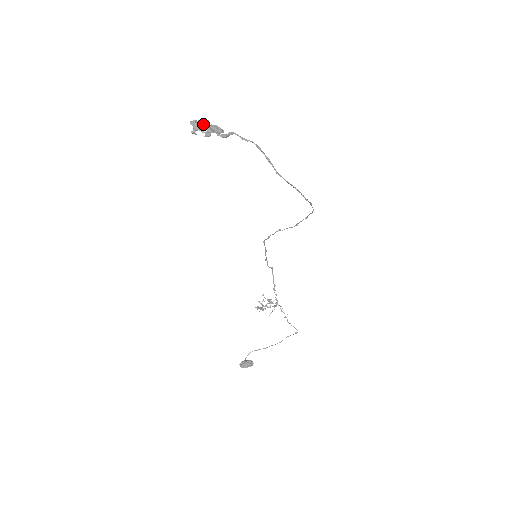
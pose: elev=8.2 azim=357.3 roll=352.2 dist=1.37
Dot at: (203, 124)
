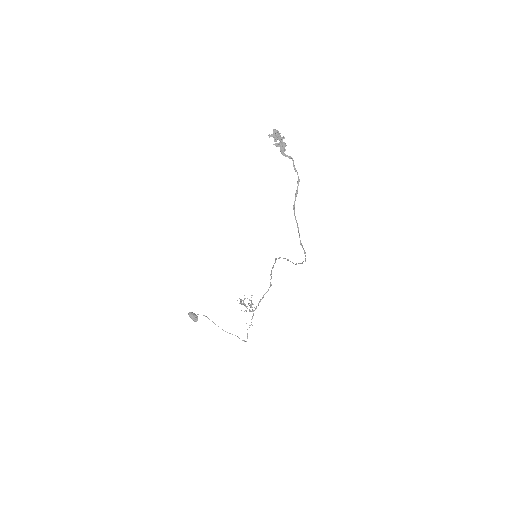
Dot at: (279, 137)
